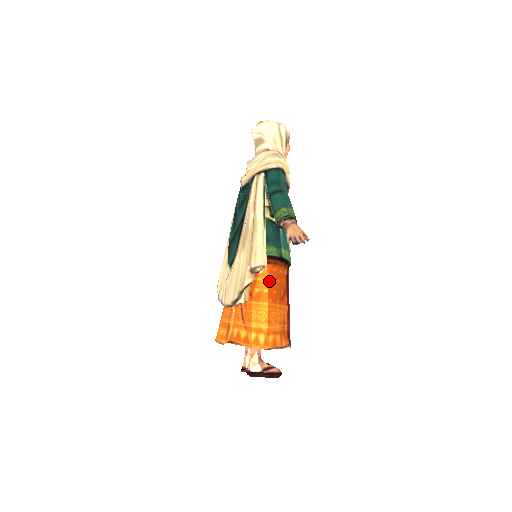
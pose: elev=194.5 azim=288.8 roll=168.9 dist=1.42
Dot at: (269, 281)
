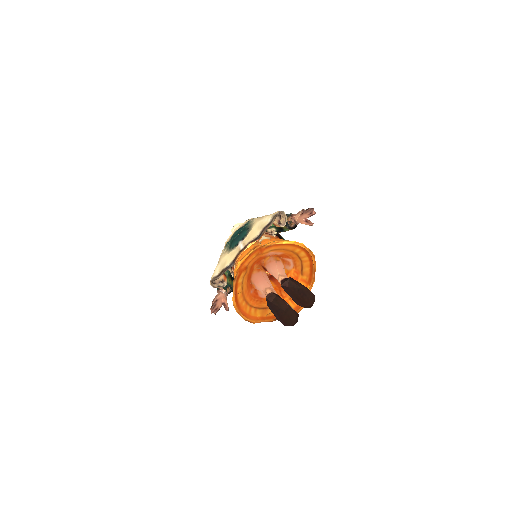
Dot at: occluded
